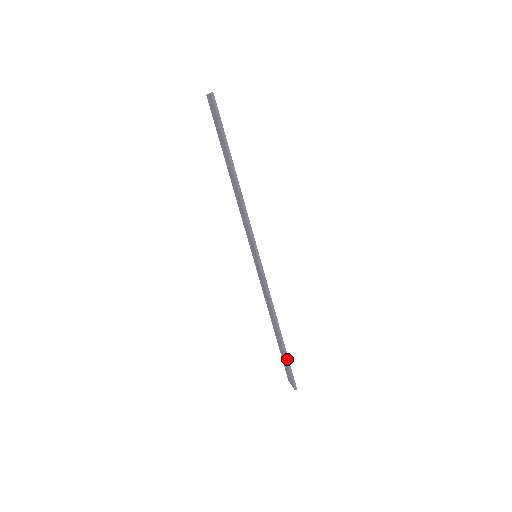
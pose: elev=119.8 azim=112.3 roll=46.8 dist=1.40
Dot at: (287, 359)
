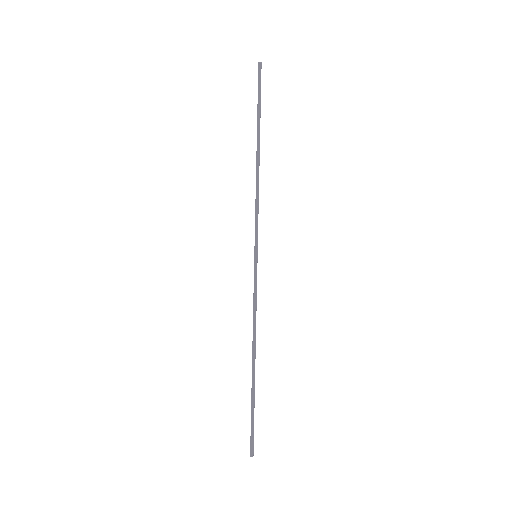
Dot at: (252, 404)
